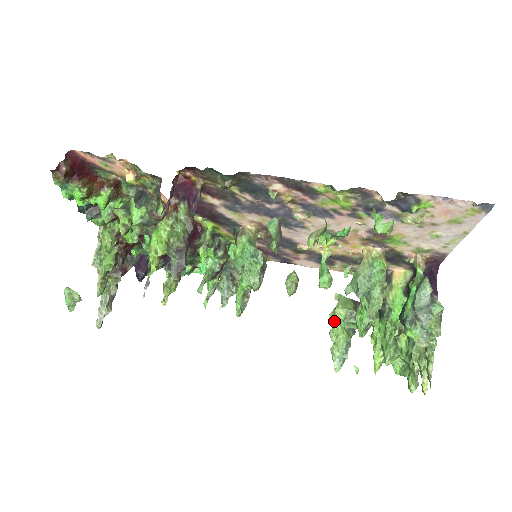
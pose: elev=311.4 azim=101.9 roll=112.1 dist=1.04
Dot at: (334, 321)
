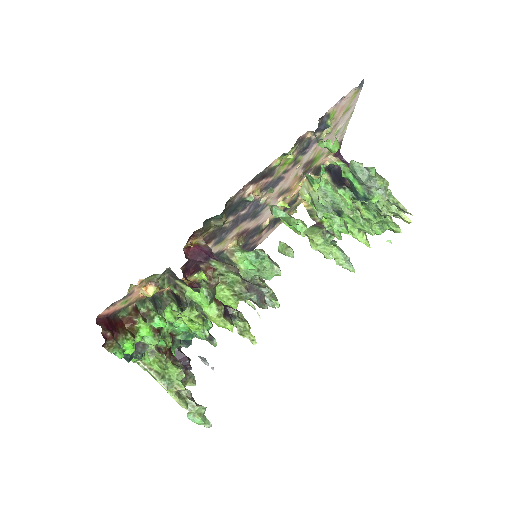
Dot at: (319, 248)
